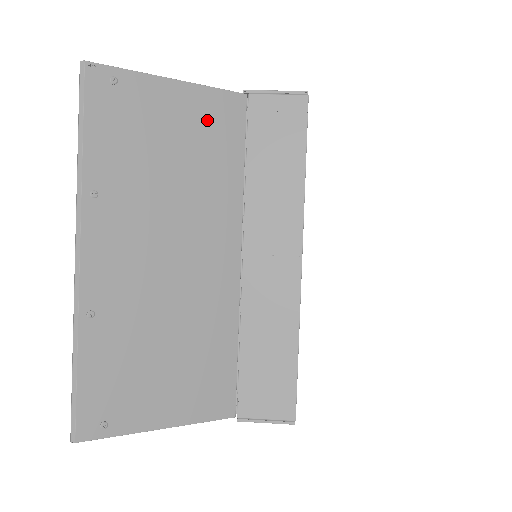
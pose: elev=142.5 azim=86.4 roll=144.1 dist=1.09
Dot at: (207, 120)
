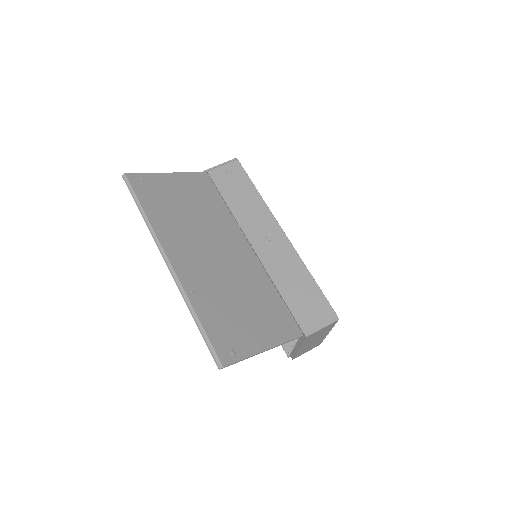
Dot at: (195, 187)
